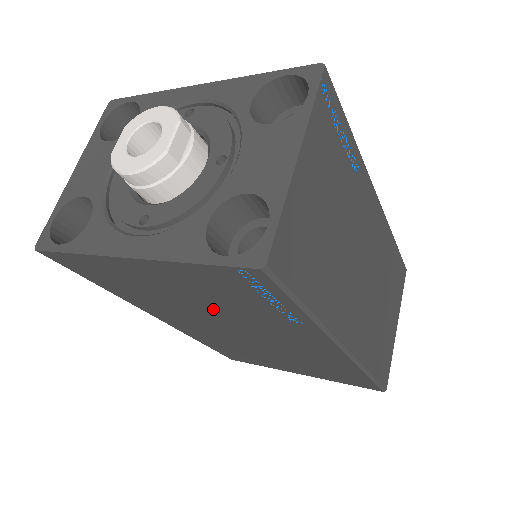
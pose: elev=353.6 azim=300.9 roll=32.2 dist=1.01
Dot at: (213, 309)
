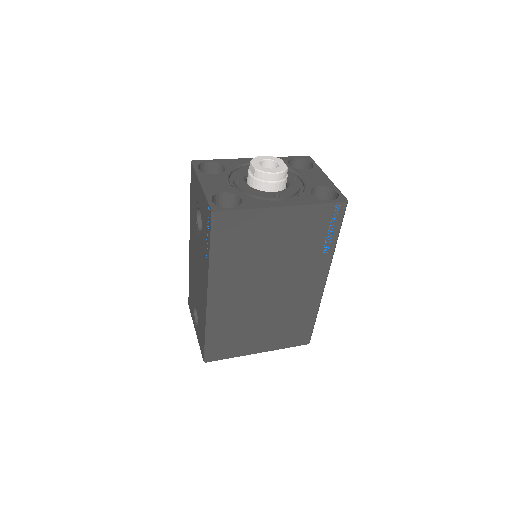
Dot at: (283, 256)
